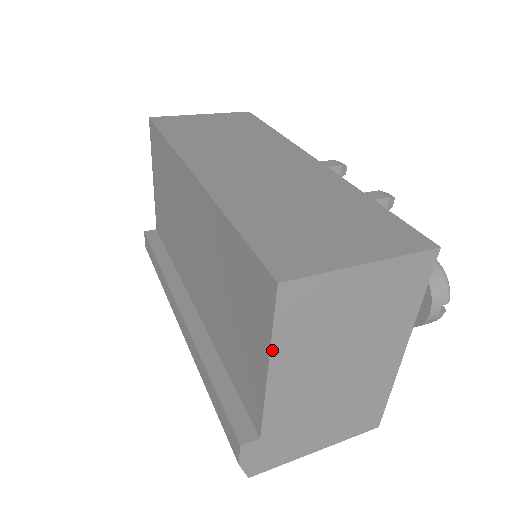
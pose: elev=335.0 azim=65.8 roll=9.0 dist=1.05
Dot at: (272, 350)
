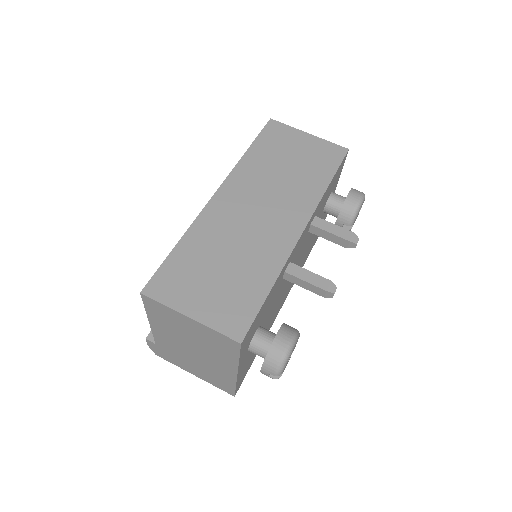
Dot at: (148, 315)
